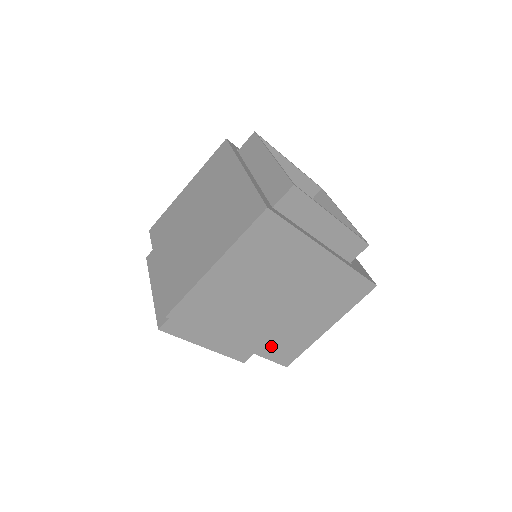
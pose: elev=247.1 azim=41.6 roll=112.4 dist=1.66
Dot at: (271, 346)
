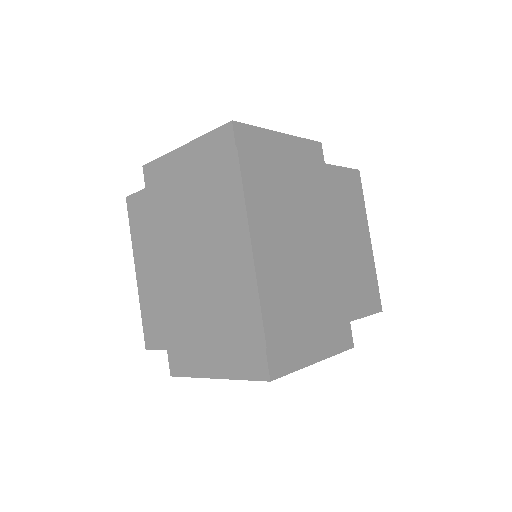
Dot at: (356, 299)
